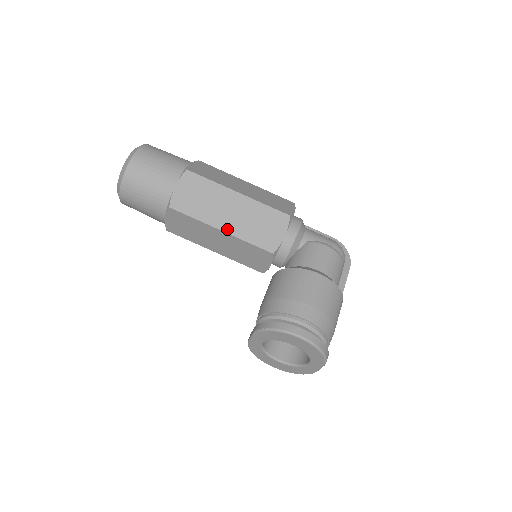
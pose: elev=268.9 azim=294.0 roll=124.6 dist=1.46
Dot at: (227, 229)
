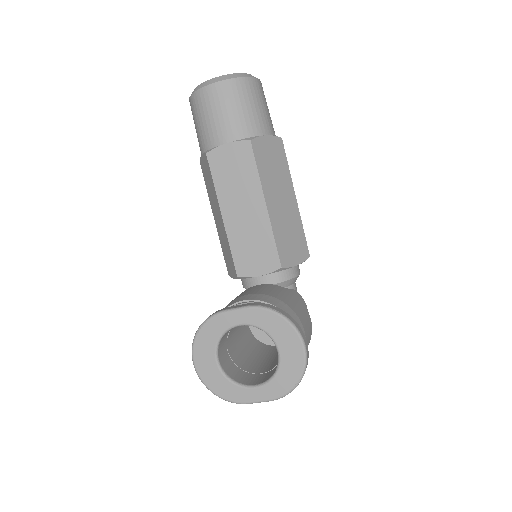
Dot at: (270, 209)
